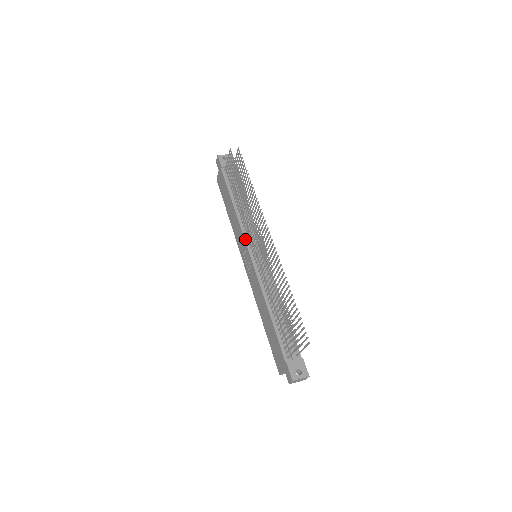
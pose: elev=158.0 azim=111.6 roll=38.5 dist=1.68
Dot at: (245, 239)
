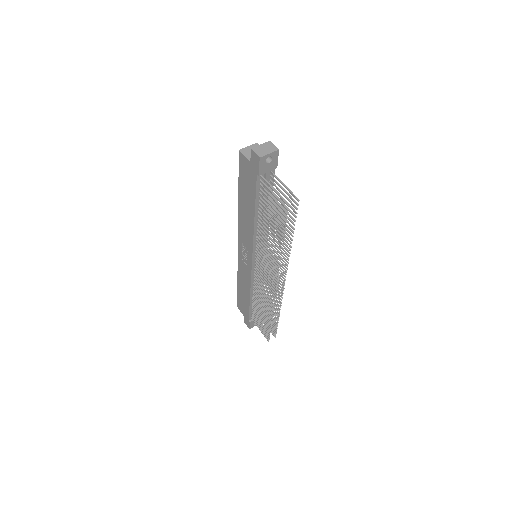
Dot at: (253, 252)
